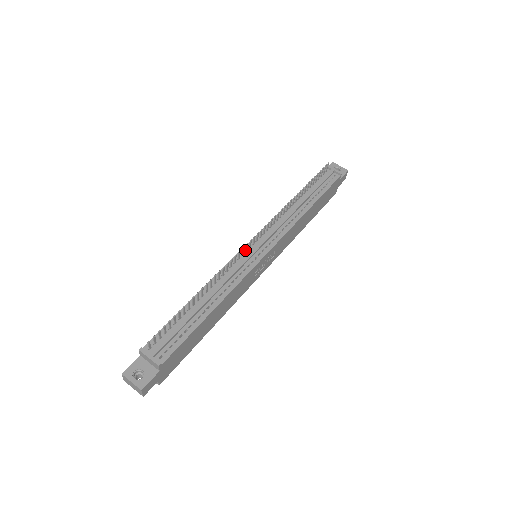
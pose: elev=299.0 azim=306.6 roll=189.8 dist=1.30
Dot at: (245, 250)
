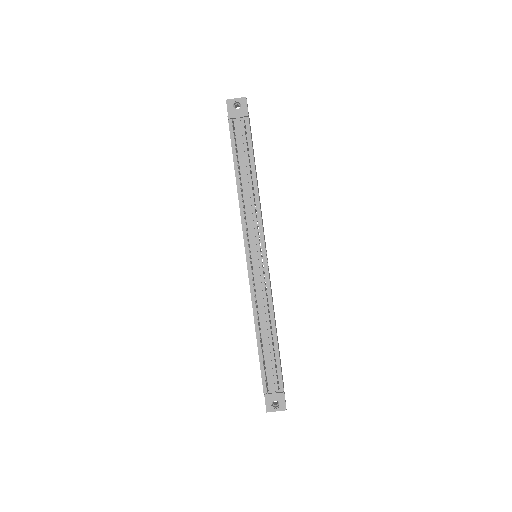
Dot at: occluded
